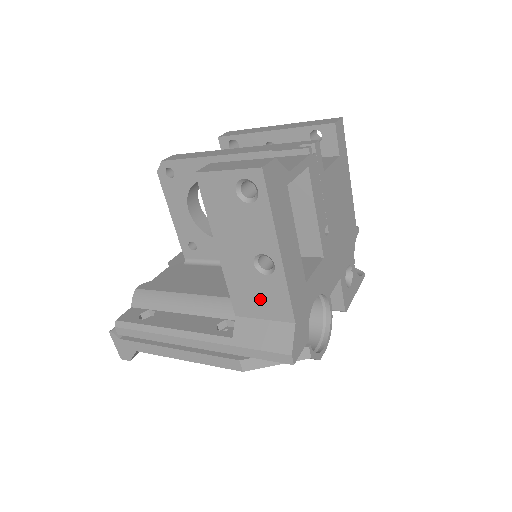
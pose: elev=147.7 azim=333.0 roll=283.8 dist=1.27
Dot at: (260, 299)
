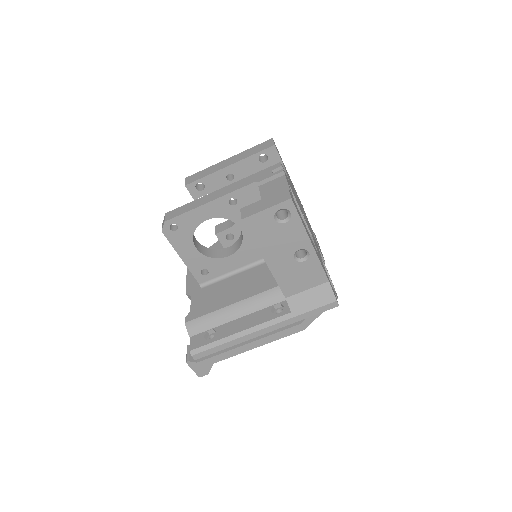
Dot at: (302, 278)
